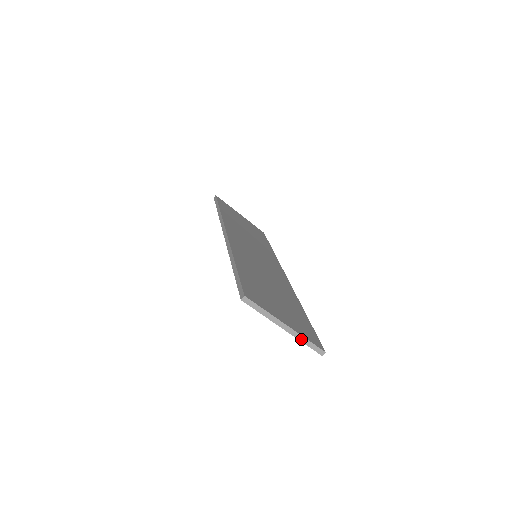
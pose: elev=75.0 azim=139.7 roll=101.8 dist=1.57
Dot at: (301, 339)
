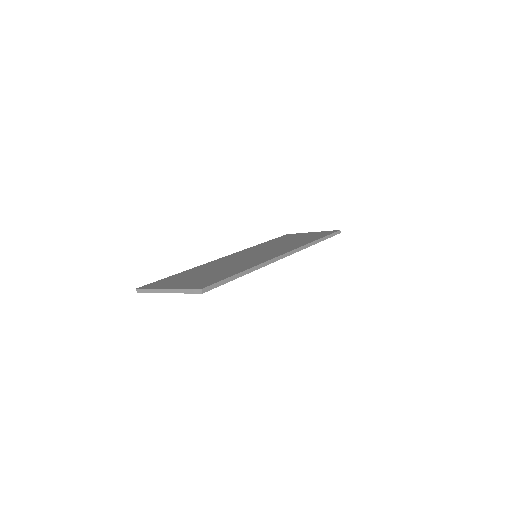
Dot at: (181, 292)
